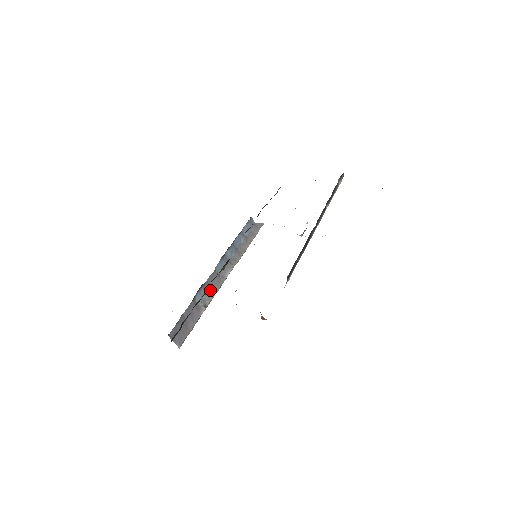
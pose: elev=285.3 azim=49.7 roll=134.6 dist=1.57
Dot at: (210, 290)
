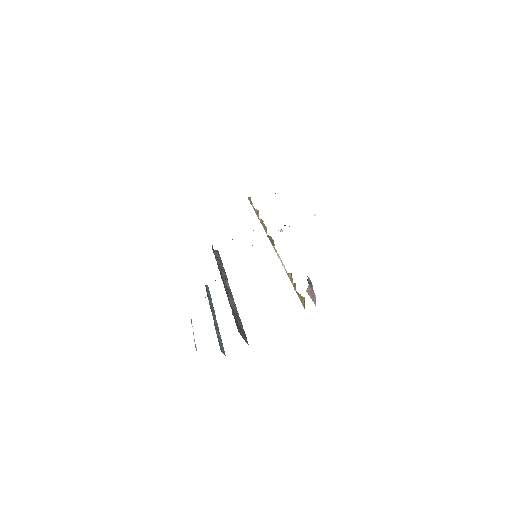
Dot at: (230, 297)
